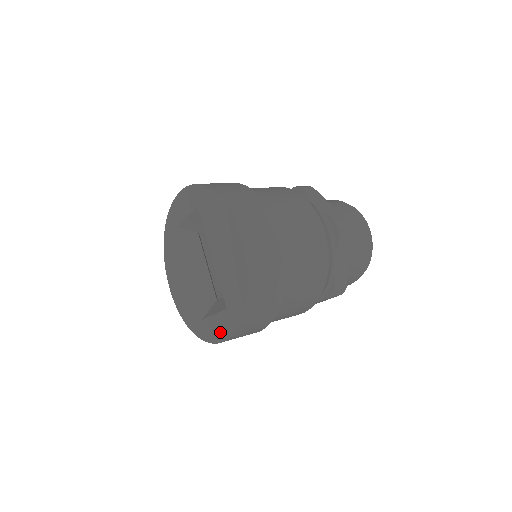
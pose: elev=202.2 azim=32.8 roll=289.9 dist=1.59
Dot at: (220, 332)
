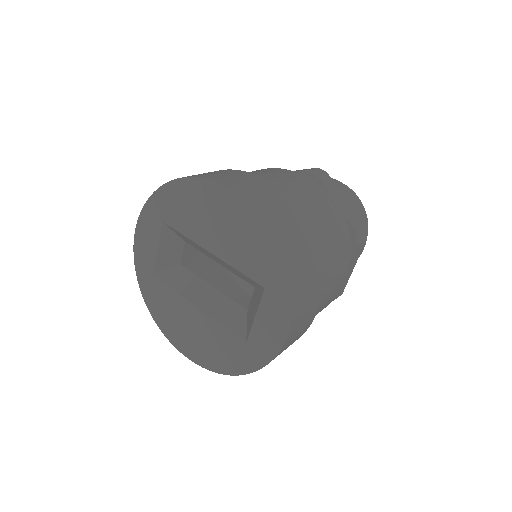
Dot at: (276, 327)
